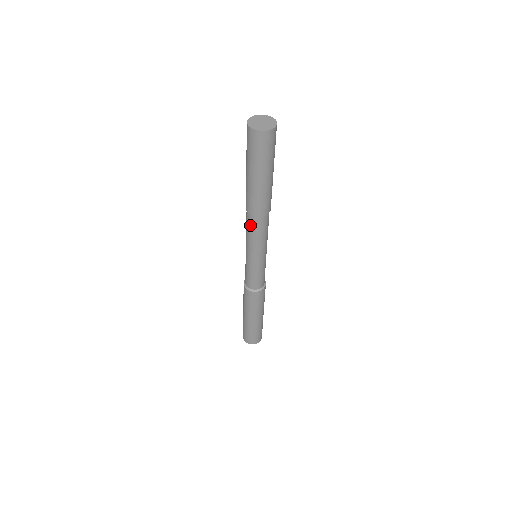
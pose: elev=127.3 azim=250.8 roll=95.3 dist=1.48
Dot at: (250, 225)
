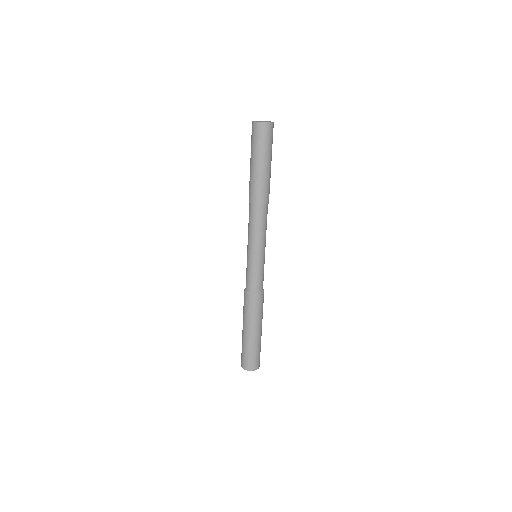
Dot at: (251, 215)
